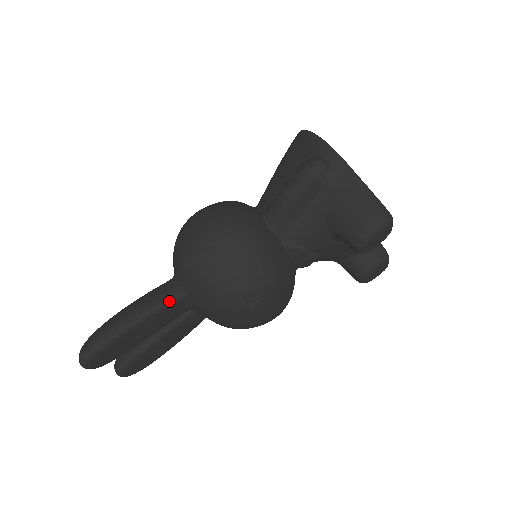
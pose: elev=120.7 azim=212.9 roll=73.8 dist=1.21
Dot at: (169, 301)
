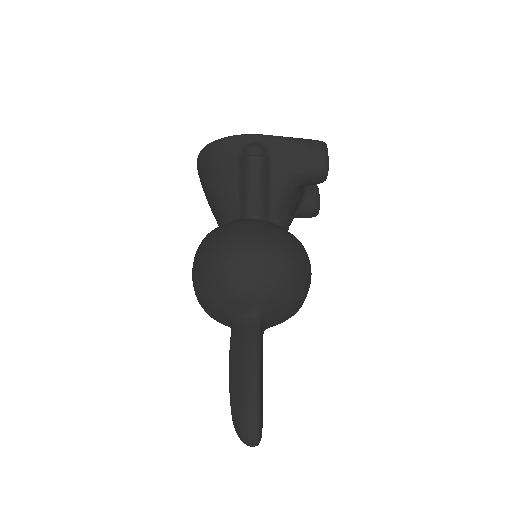
Dot at: (258, 330)
